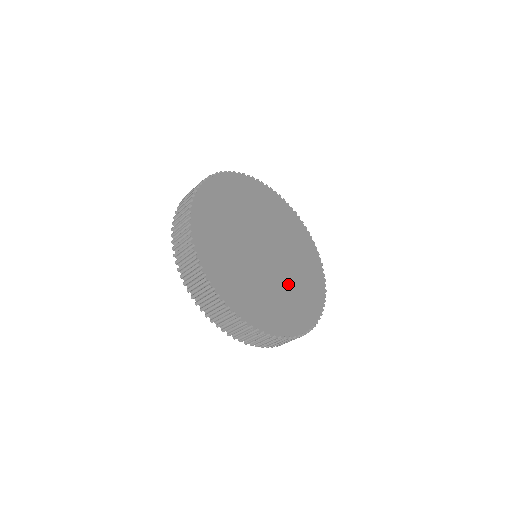
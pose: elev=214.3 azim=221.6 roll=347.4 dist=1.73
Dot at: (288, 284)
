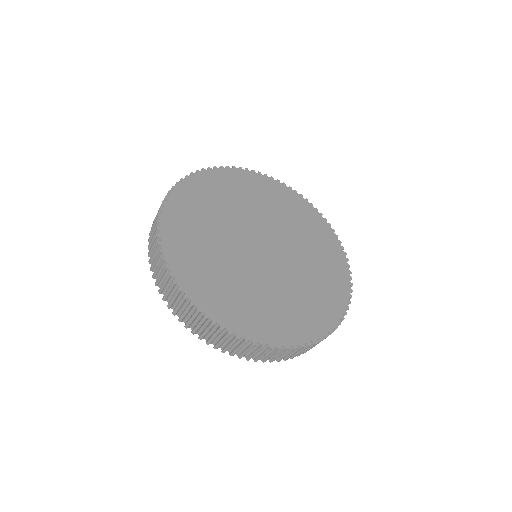
Dot at: (264, 288)
